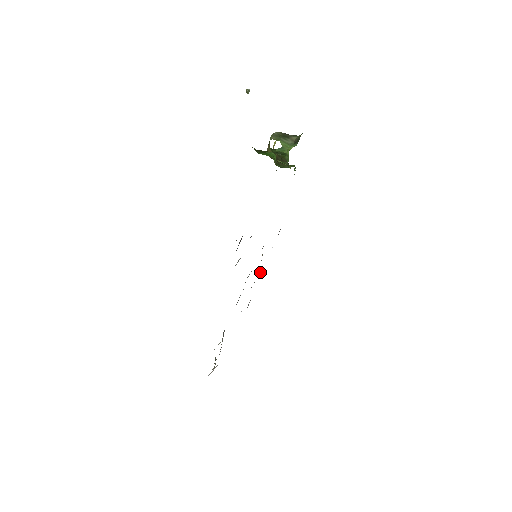
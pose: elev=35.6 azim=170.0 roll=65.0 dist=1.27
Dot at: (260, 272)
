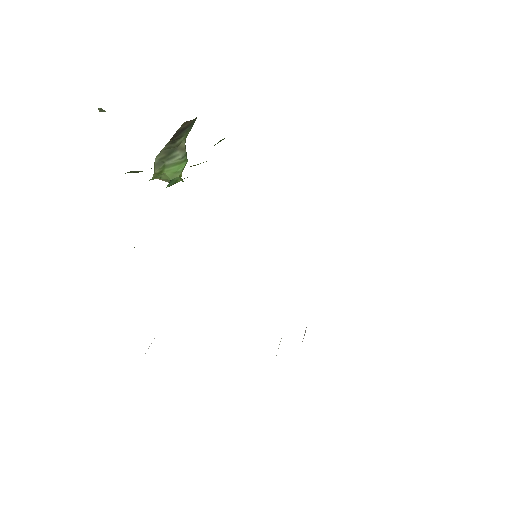
Dot at: occluded
